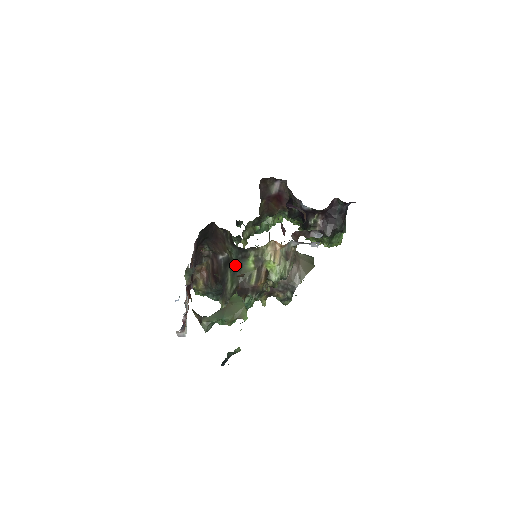
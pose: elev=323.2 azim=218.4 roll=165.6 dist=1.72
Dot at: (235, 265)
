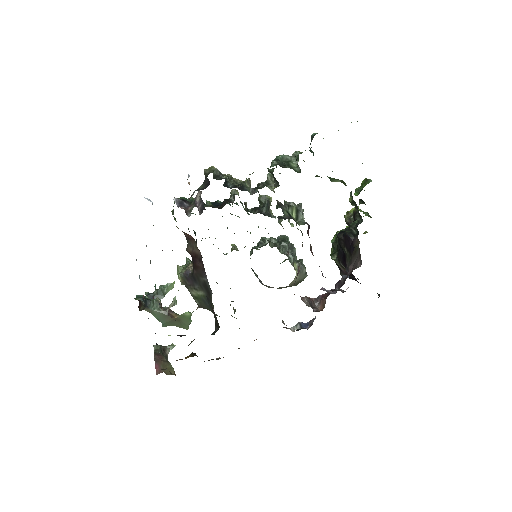
Dot at: (210, 305)
